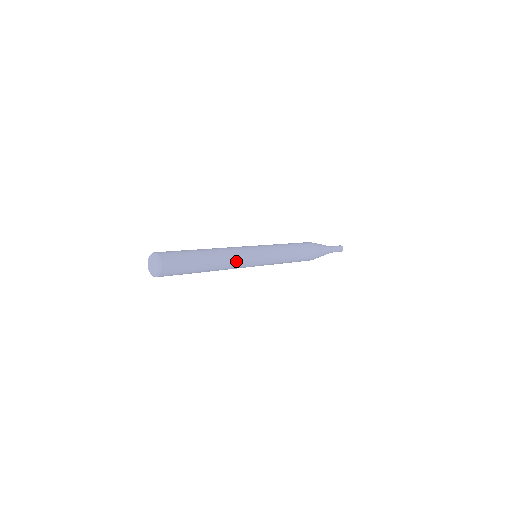
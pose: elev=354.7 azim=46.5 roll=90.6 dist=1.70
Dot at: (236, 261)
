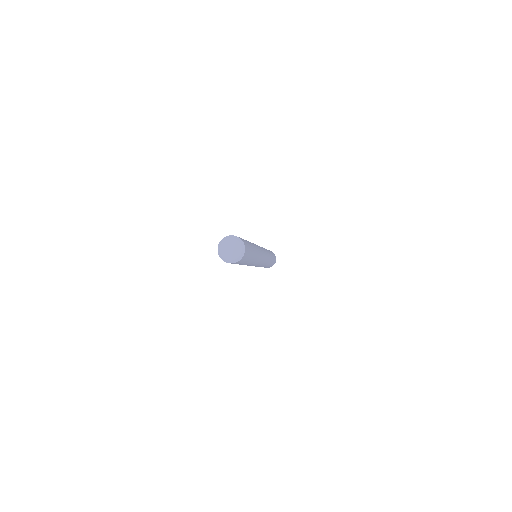
Dot at: (260, 250)
